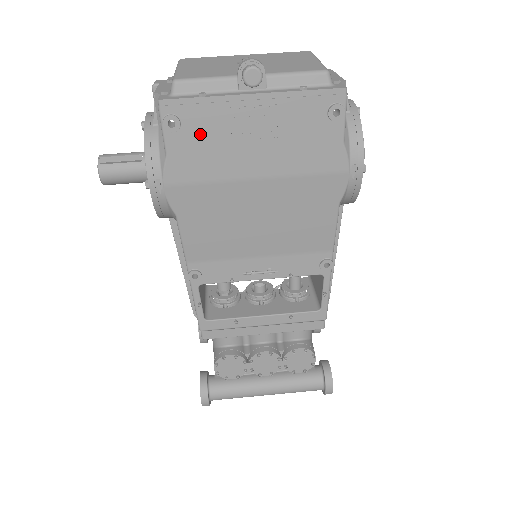
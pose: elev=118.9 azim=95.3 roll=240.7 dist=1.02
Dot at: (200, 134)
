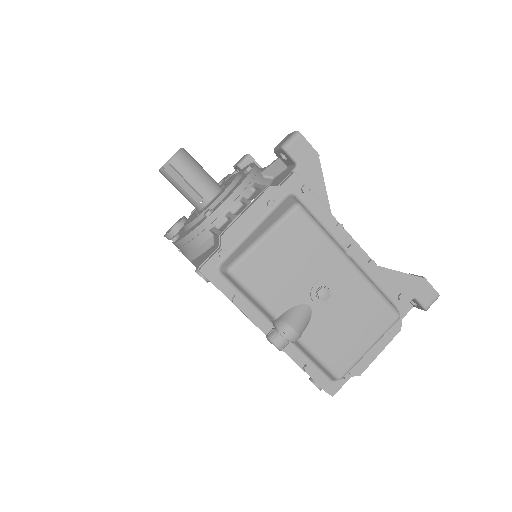
Dot at: occluded
